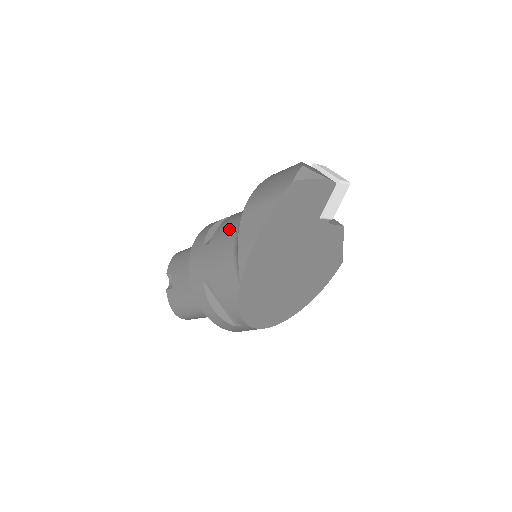
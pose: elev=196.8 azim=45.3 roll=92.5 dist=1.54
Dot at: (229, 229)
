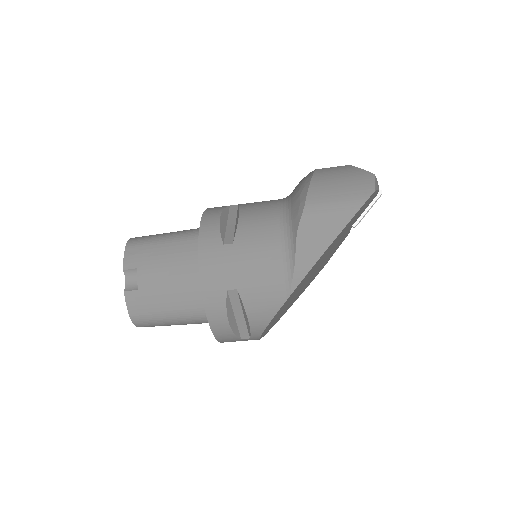
Dot at: (265, 229)
